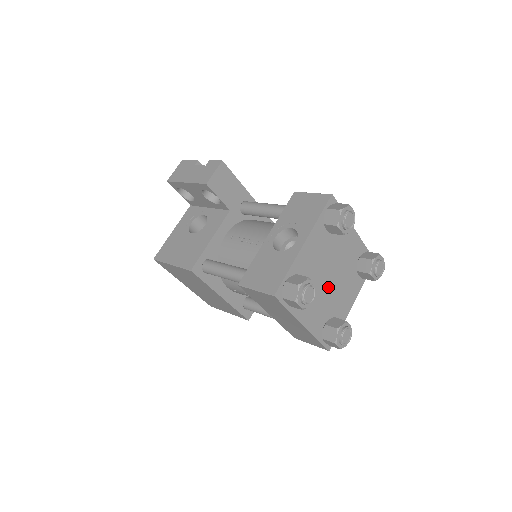
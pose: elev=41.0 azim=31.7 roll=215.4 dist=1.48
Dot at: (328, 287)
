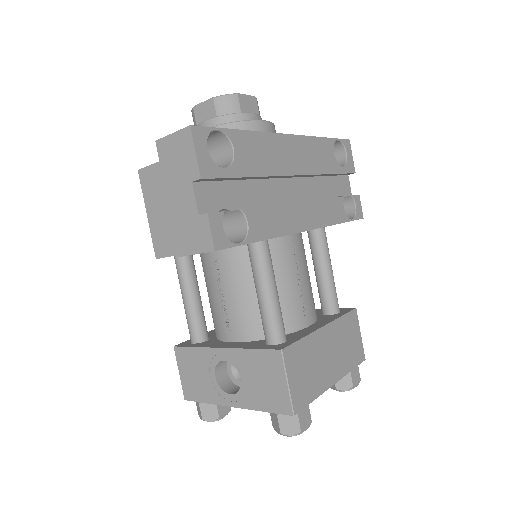
Dot at: occluded
